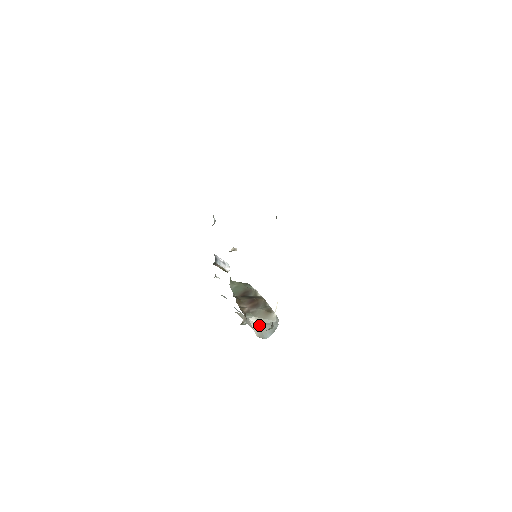
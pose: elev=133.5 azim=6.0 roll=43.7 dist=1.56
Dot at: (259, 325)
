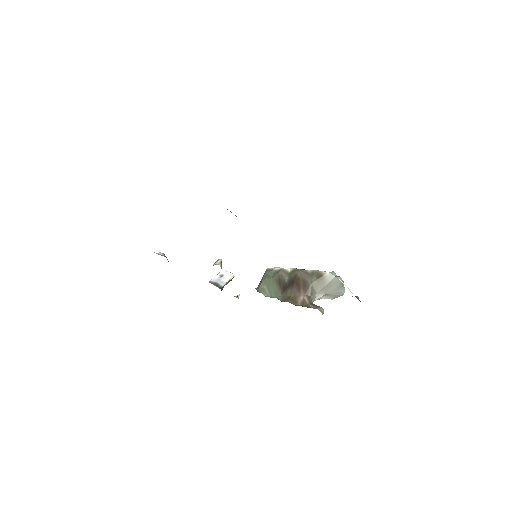
Dot at: (327, 294)
